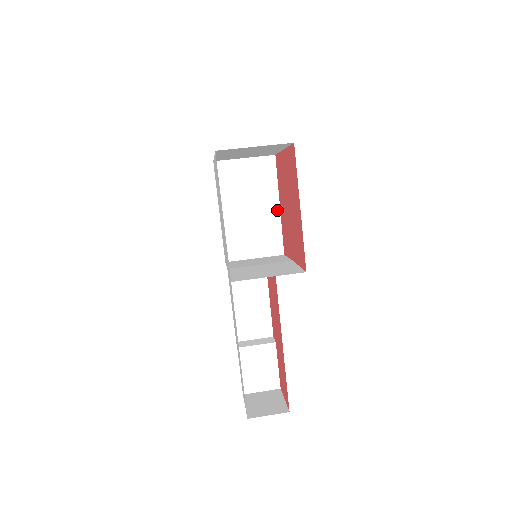
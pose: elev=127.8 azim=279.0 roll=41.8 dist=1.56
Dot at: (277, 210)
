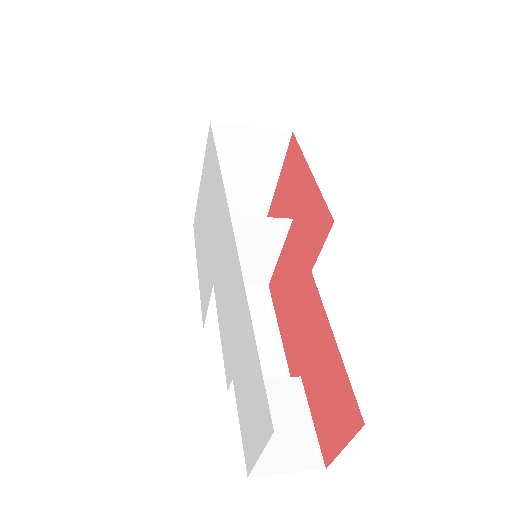
Dot at: occluded
